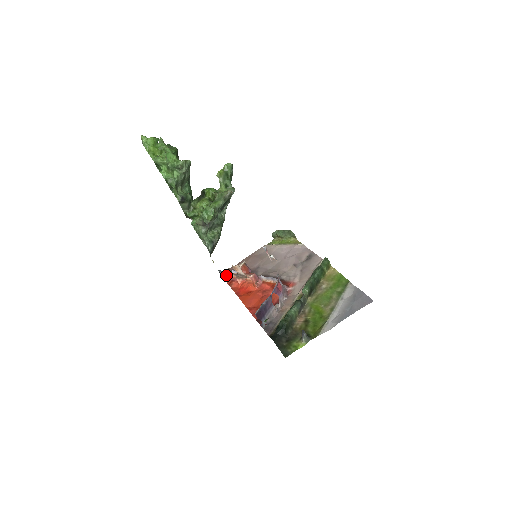
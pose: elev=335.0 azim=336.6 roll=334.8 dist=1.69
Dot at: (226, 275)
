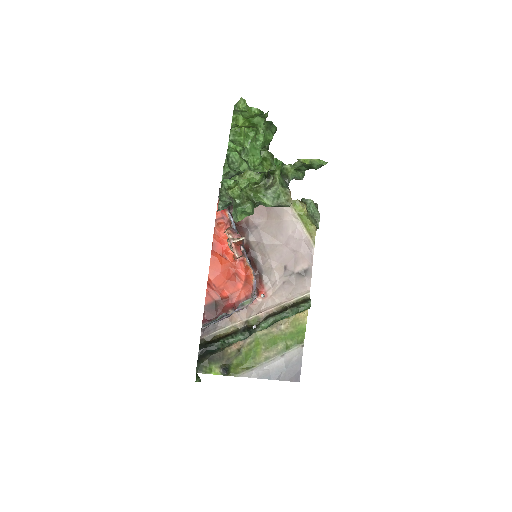
Dot at: occluded
